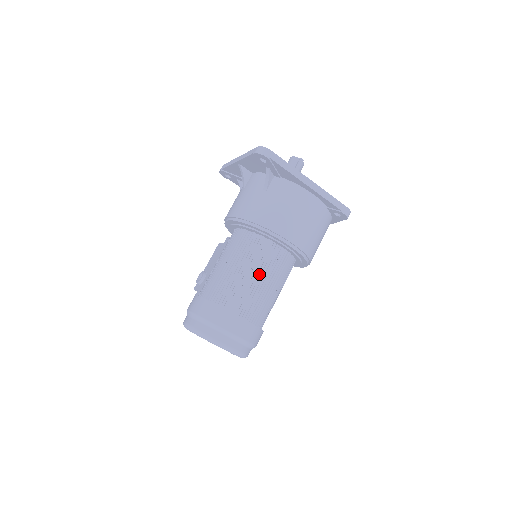
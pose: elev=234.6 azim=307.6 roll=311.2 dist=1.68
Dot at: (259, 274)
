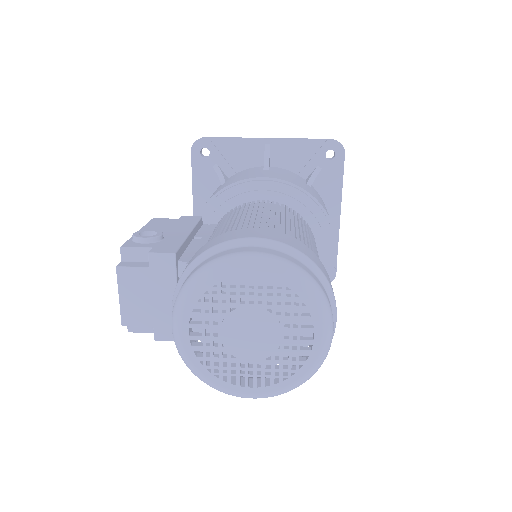
Dot at: occluded
